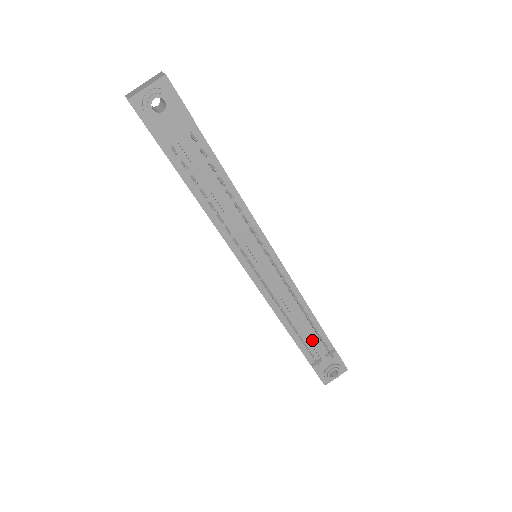
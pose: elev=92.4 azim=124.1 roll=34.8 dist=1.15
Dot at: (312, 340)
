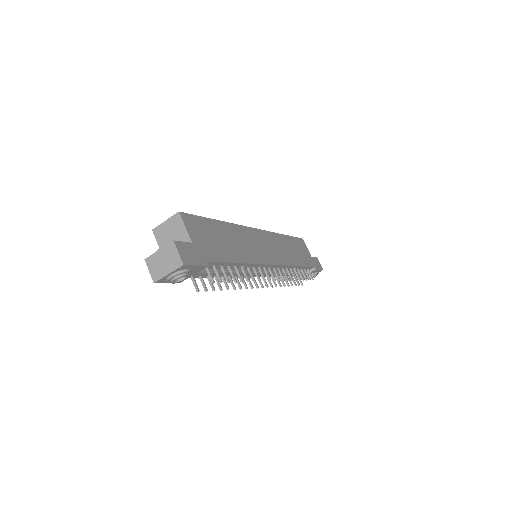
Dot at: (298, 274)
